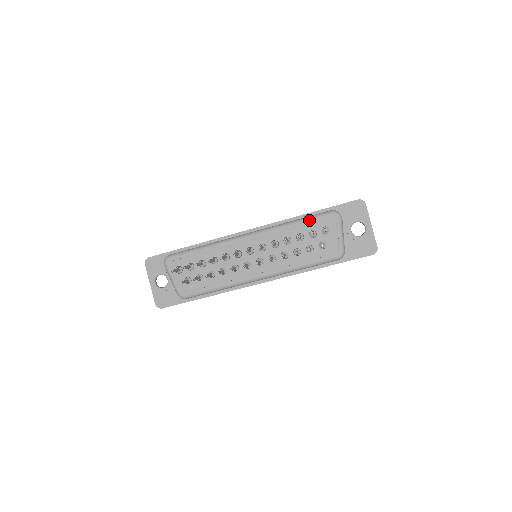
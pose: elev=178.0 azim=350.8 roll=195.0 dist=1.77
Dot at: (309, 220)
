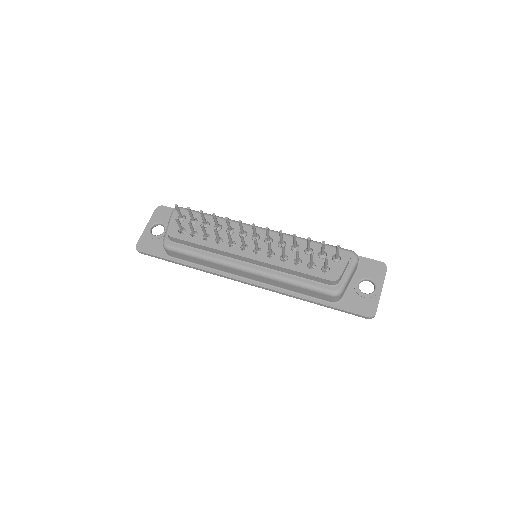
Dot at: occluded
